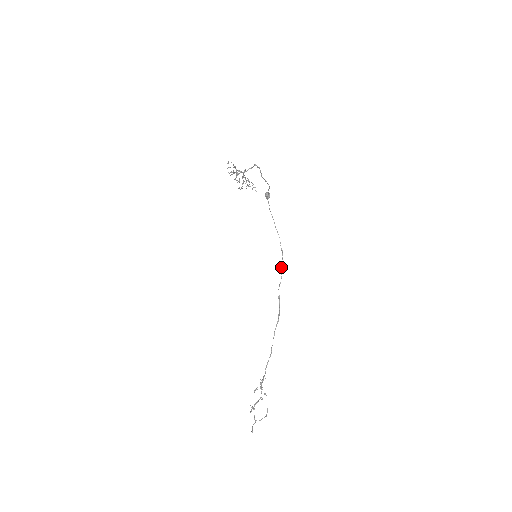
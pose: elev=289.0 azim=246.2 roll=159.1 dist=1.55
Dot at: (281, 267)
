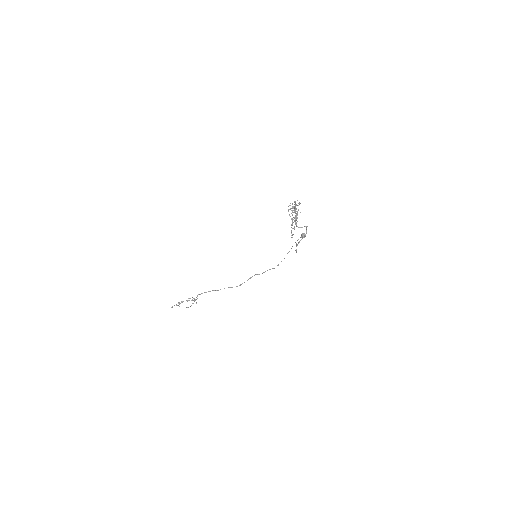
Dot at: occluded
